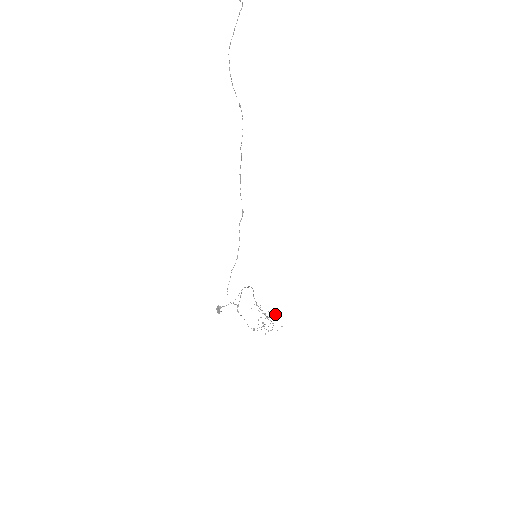
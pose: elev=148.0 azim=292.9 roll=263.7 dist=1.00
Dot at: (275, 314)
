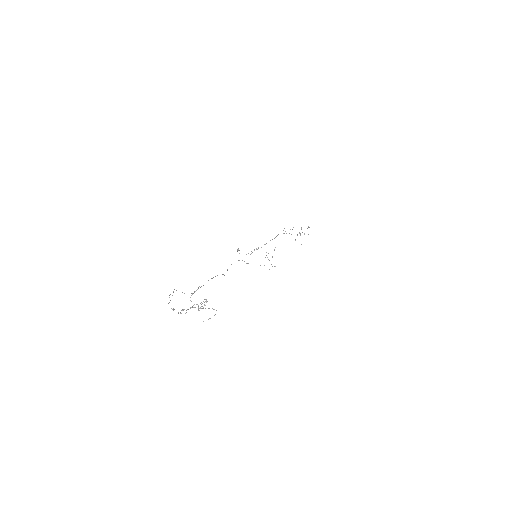
Dot at: occluded
